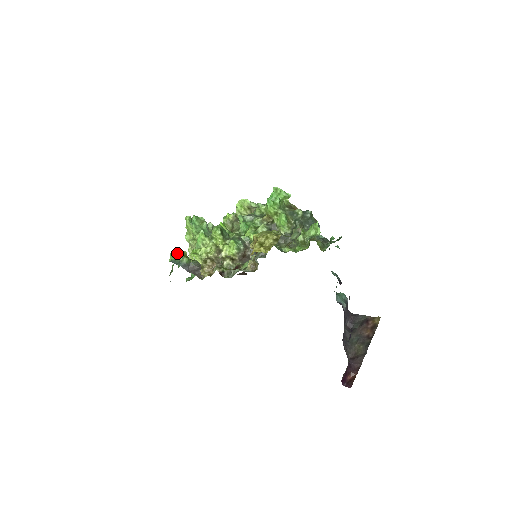
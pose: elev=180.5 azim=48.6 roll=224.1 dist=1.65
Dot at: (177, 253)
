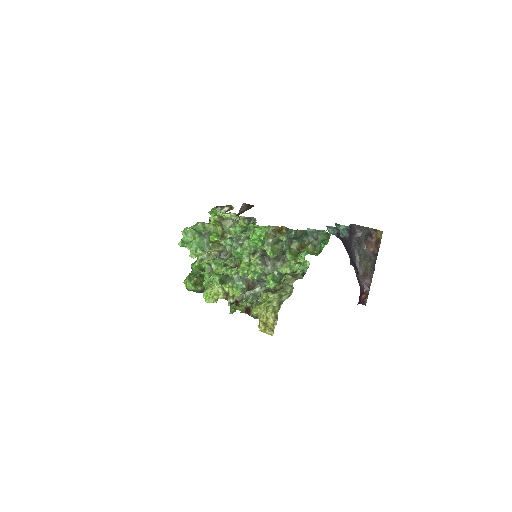
Dot at: (190, 287)
